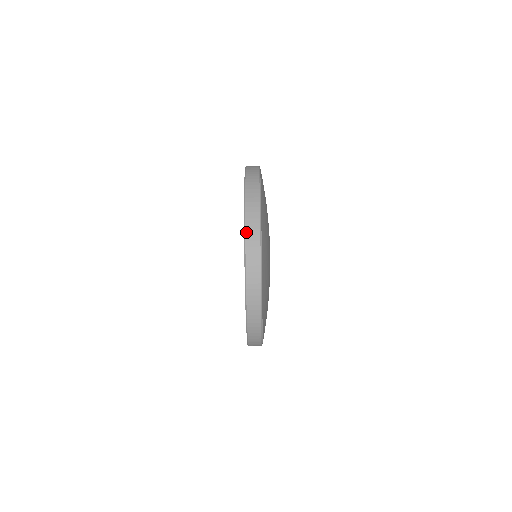
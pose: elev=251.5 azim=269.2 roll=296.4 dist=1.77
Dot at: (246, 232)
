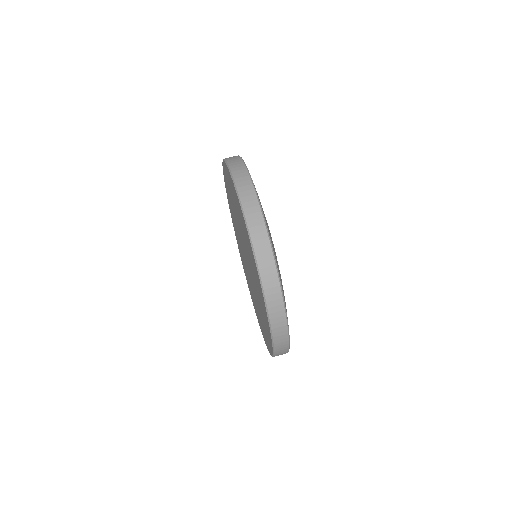
Dot at: occluded
